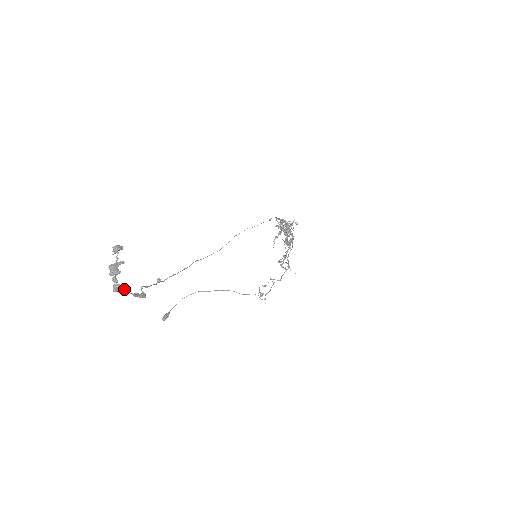
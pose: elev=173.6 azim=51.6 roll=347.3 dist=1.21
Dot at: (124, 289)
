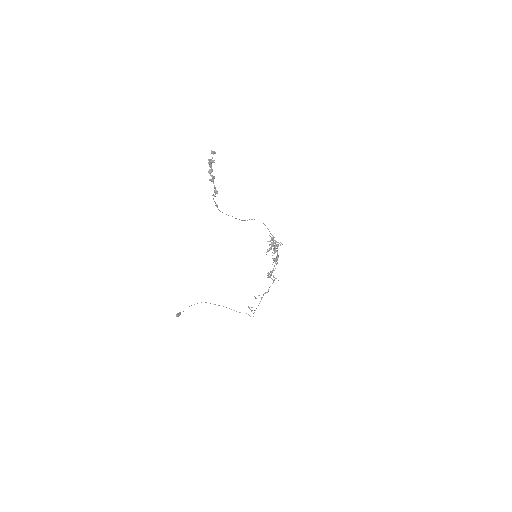
Dot at: occluded
